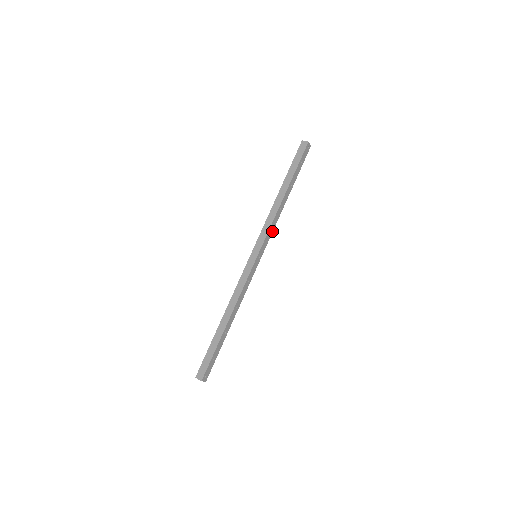
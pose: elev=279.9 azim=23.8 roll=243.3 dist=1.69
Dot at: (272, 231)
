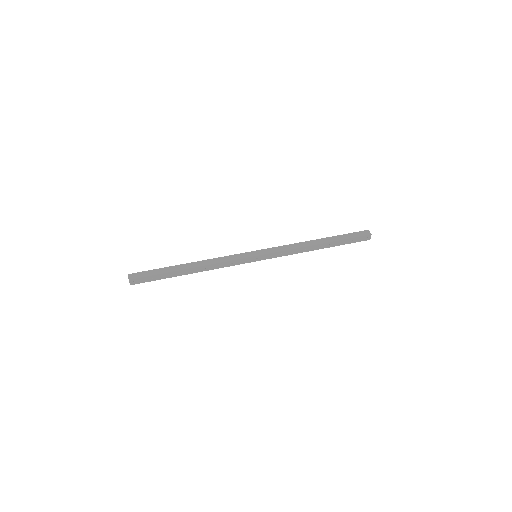
Dot at: (284, 255)
